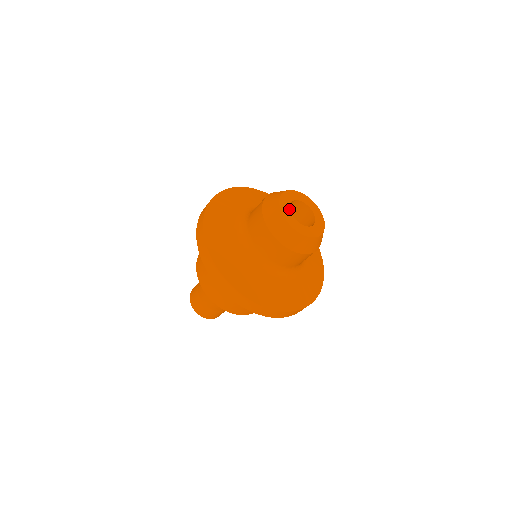
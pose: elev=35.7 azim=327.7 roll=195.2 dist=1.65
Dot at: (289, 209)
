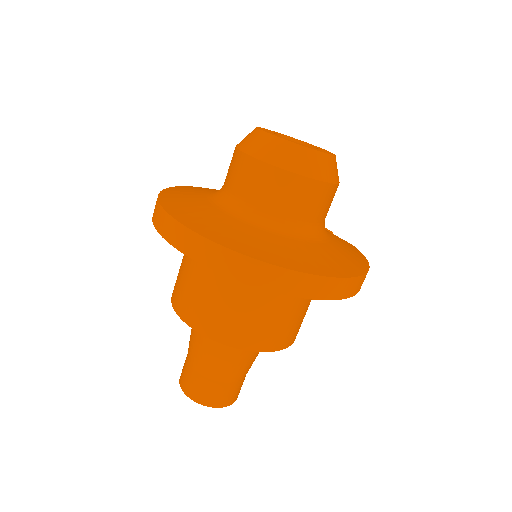
Dot at: (276, 133)
